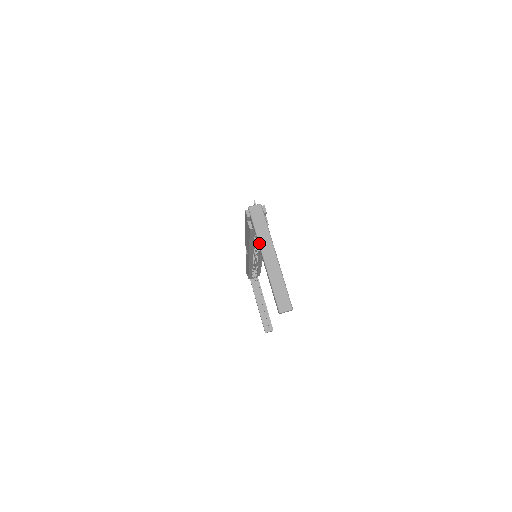
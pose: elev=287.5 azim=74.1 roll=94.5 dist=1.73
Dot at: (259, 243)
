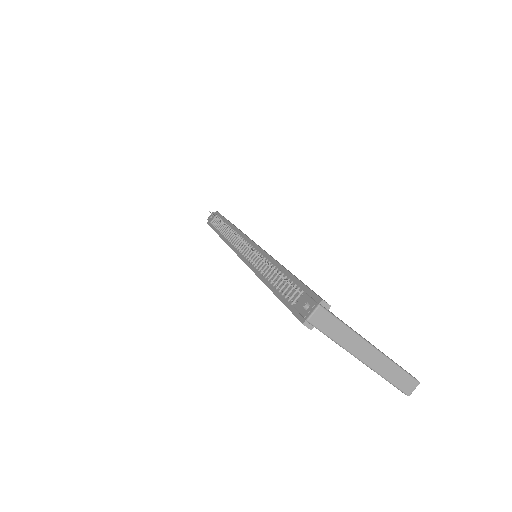
Dot at: (346, 350)
